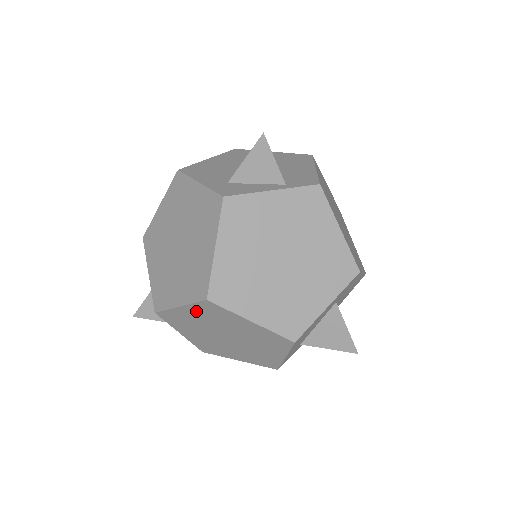
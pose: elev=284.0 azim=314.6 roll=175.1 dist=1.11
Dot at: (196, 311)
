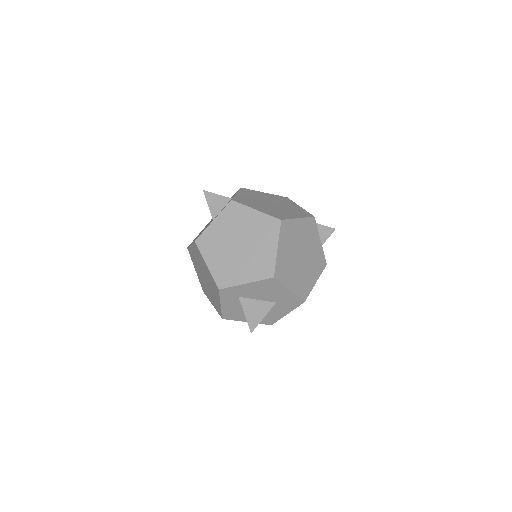
Dot at: (260, 219)
